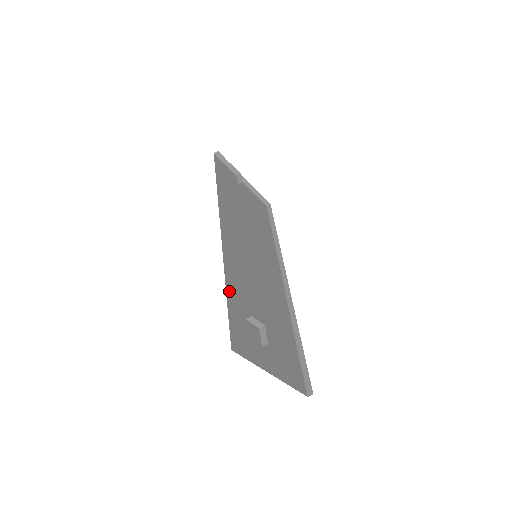
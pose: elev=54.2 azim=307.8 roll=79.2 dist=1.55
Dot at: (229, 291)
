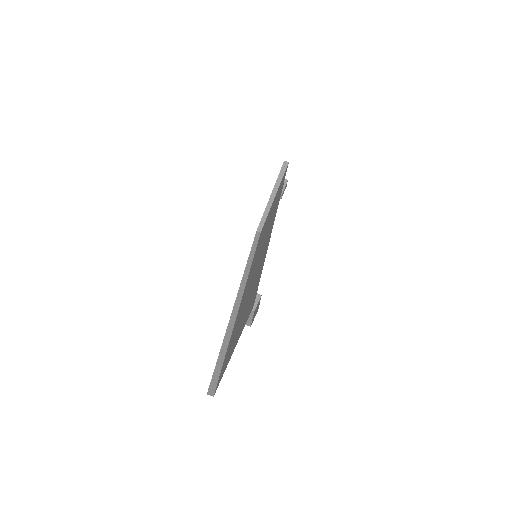
Dot at: occluded
